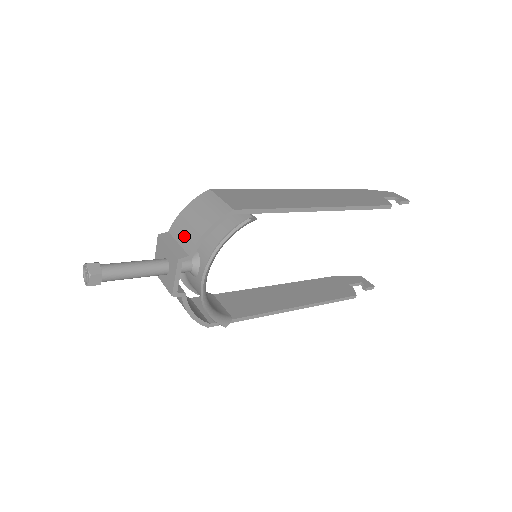
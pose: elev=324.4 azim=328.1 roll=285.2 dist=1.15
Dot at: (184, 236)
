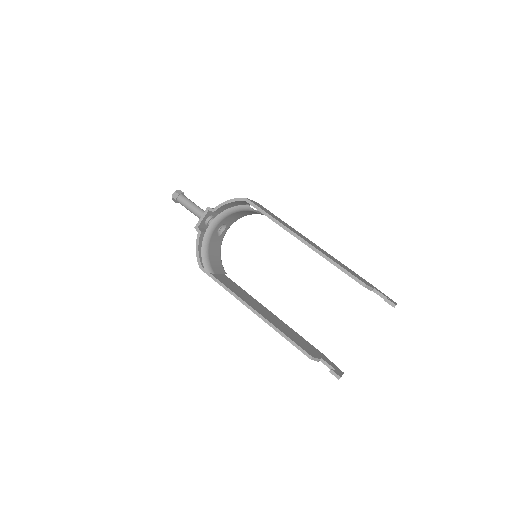
Dot at: occluded
